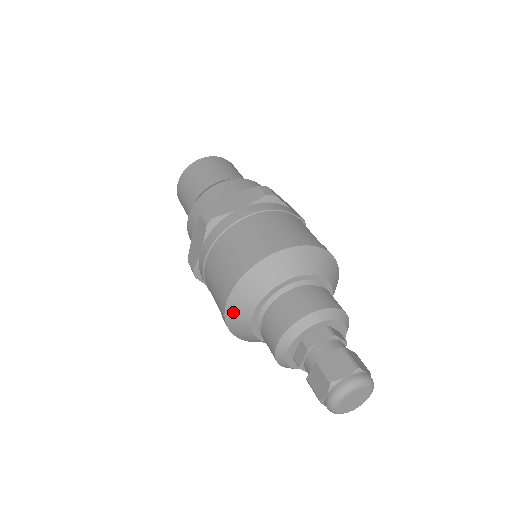
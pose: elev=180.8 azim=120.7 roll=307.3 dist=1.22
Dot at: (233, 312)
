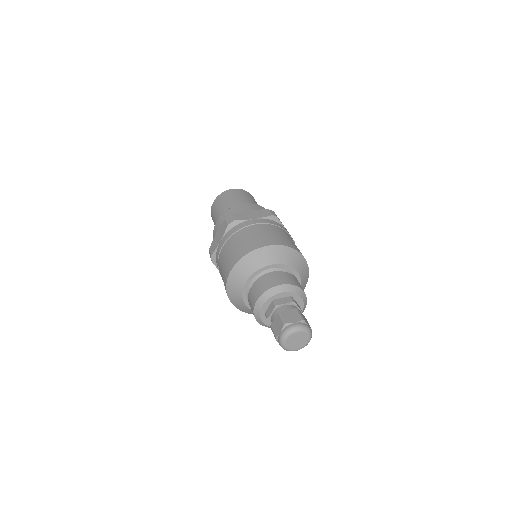
Dot at: (263, 253)
